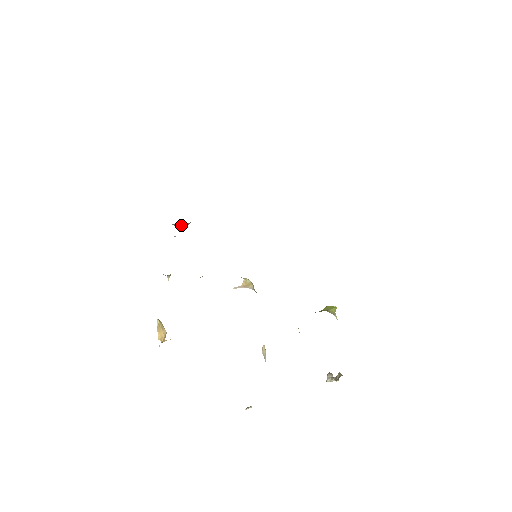
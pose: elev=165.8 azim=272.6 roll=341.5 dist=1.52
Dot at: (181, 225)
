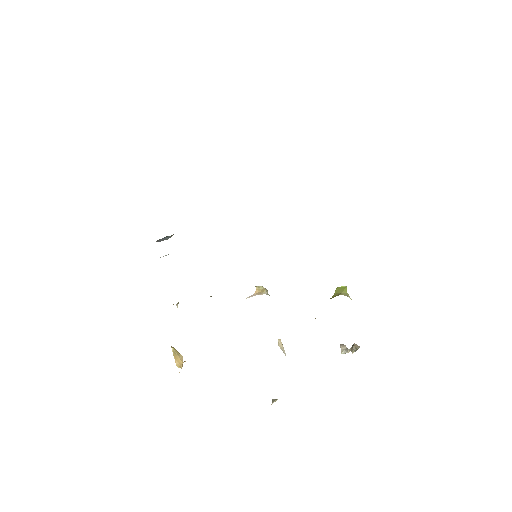
Dot at: (164, 239)
